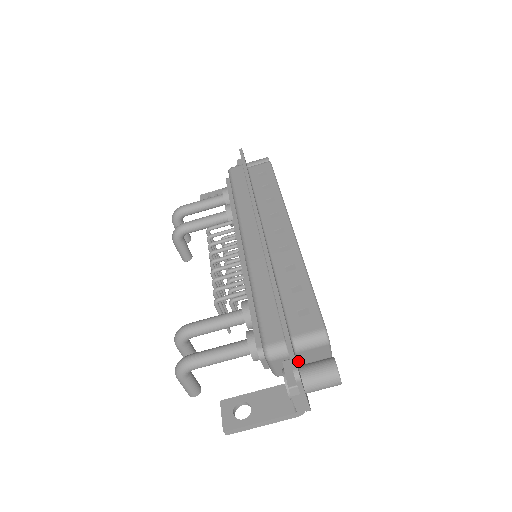
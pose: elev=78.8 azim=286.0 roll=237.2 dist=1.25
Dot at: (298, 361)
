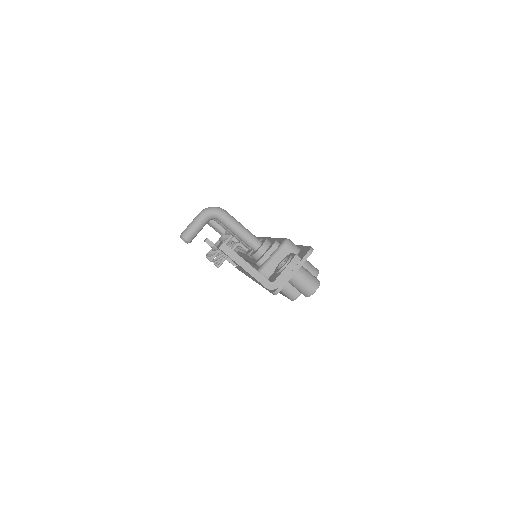
Dot at: occluded
